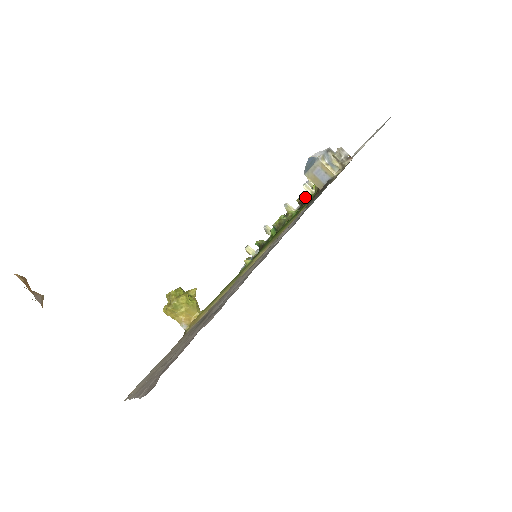
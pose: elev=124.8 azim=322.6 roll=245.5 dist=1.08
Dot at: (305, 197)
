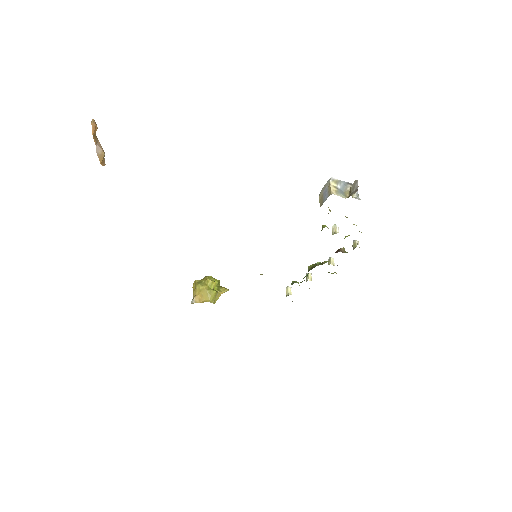
Dot at: (322, 228)
